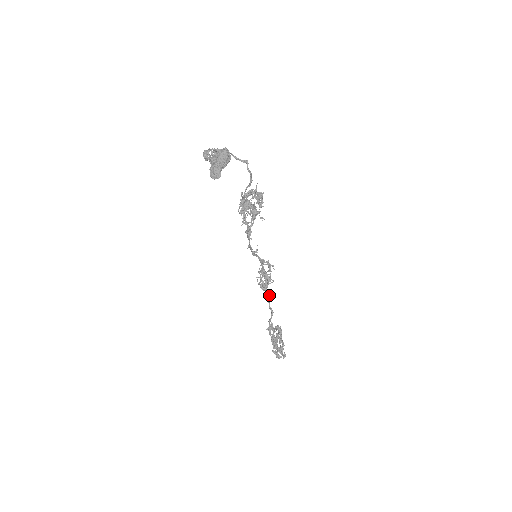
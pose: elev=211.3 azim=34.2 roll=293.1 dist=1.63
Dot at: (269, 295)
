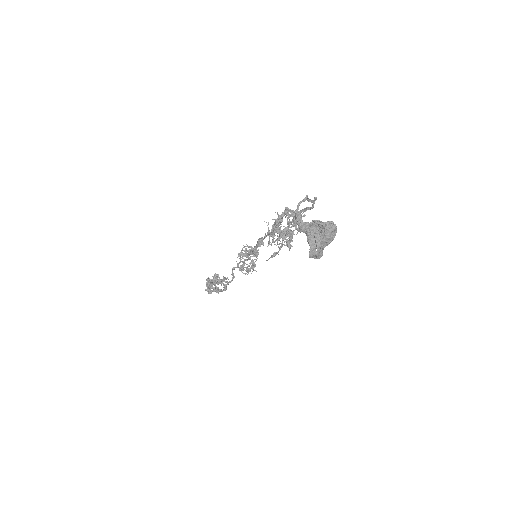
Dot at: (237, 267)
